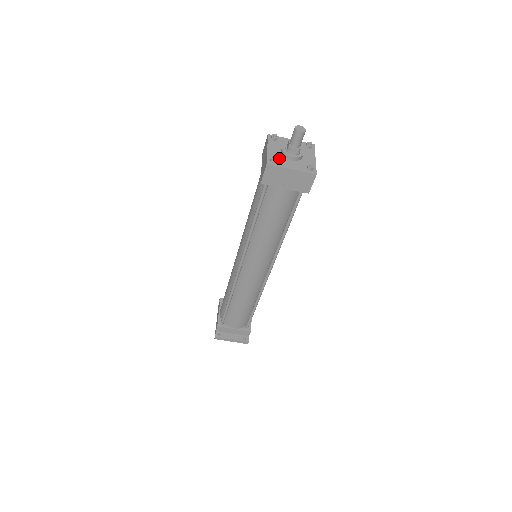
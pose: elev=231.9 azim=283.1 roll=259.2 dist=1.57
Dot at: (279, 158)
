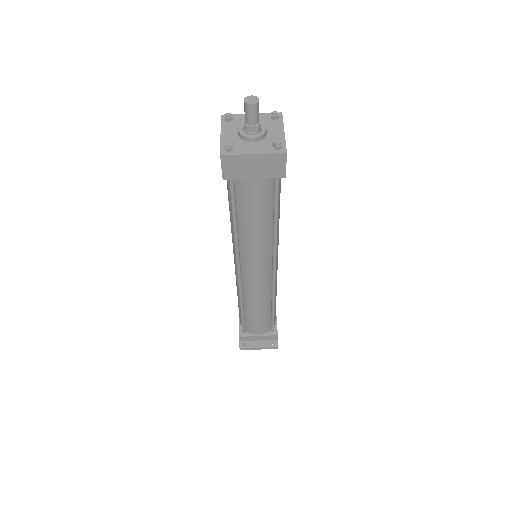
Dot at: (236, 143)
